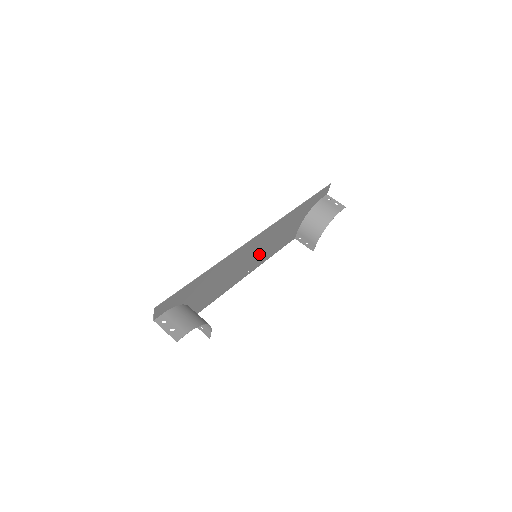
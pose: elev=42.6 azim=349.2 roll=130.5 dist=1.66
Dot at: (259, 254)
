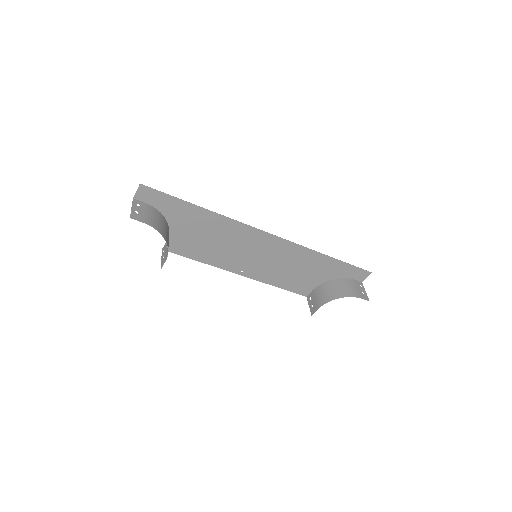
Dot at: (261, 263)
